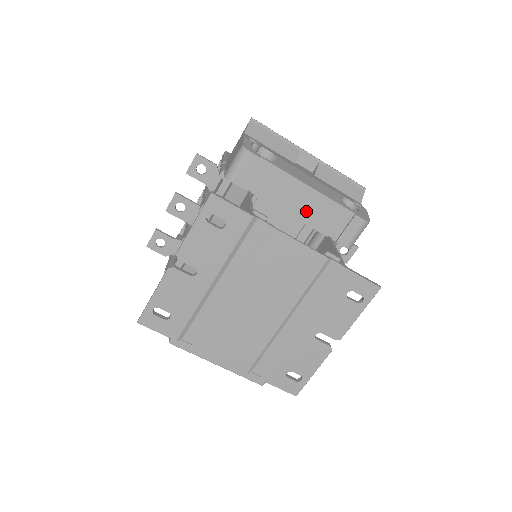
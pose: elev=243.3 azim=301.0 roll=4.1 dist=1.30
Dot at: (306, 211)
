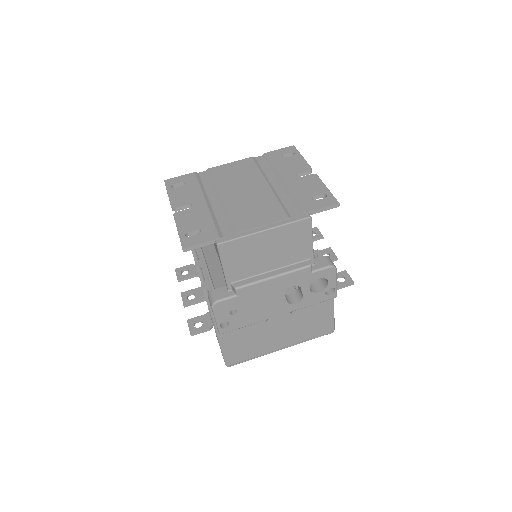
Dot at: occluded
